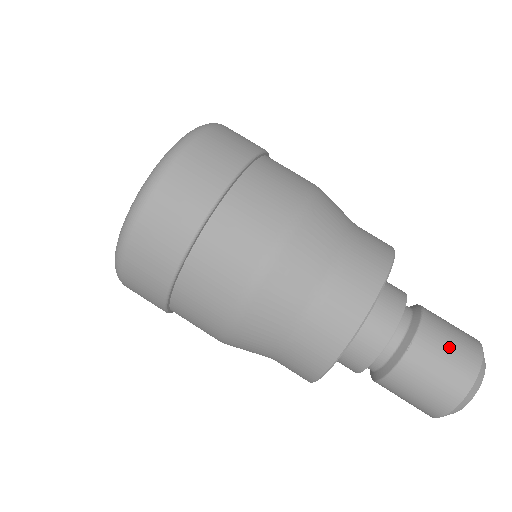
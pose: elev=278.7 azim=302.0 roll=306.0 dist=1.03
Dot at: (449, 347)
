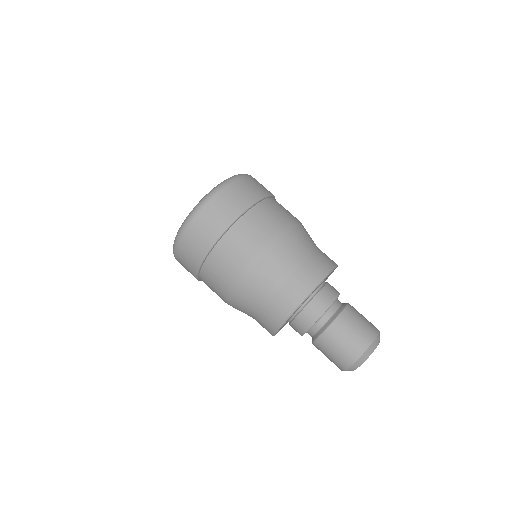
Dot at: (342, 343)
